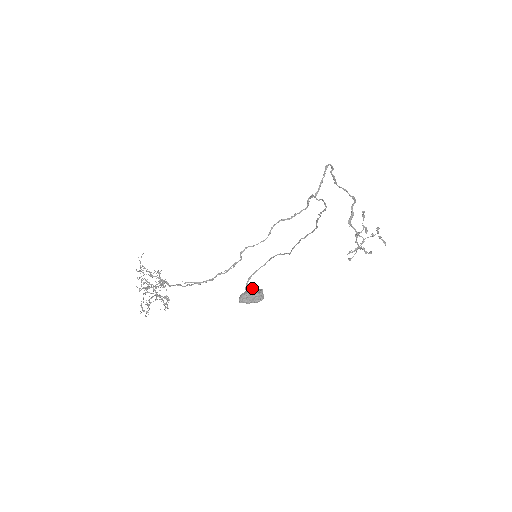
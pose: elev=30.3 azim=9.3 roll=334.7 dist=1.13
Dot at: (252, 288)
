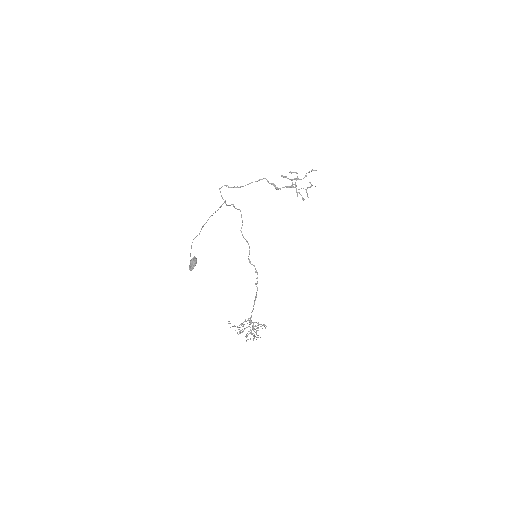
Dot at: (192, 261)
